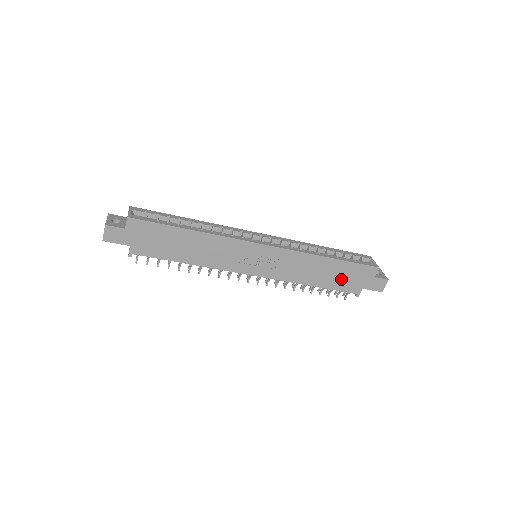
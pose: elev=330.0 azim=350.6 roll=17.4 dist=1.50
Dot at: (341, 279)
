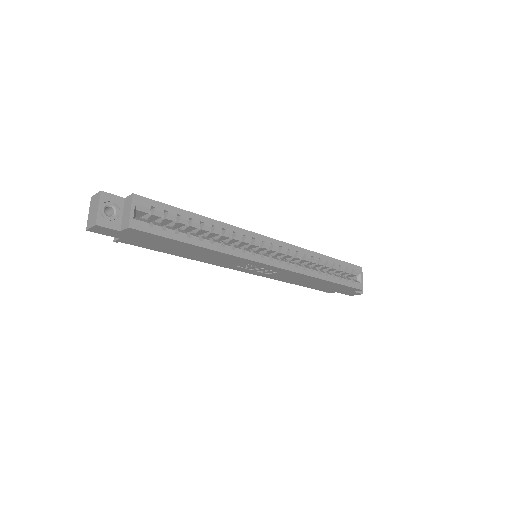
Dot at: (323, 287)
